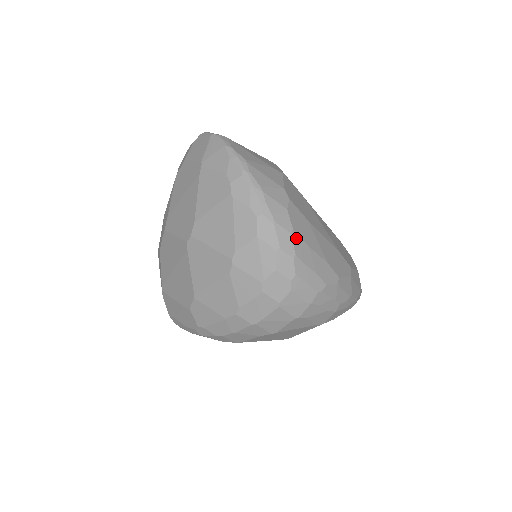
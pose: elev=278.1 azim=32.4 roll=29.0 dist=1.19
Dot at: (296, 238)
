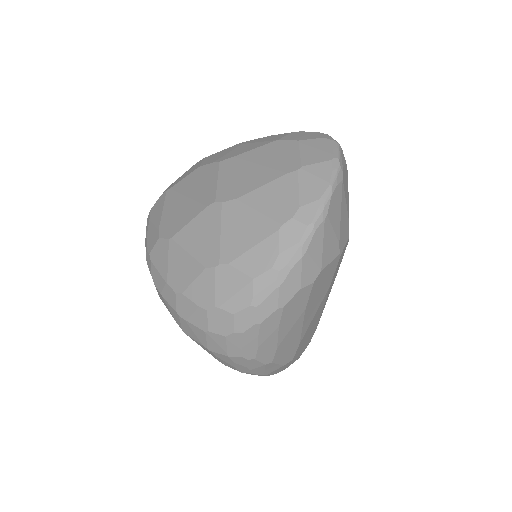
Dot at: (277, 314)
